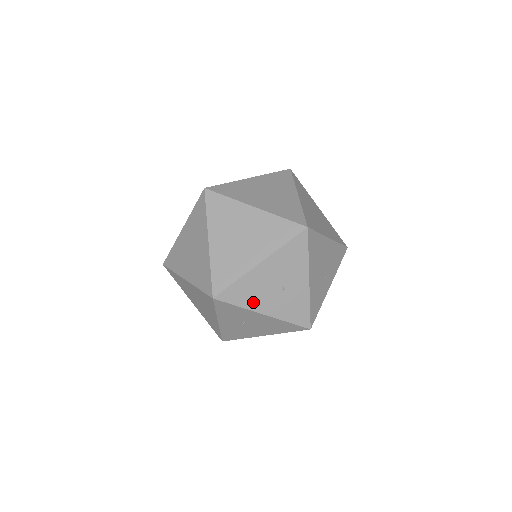
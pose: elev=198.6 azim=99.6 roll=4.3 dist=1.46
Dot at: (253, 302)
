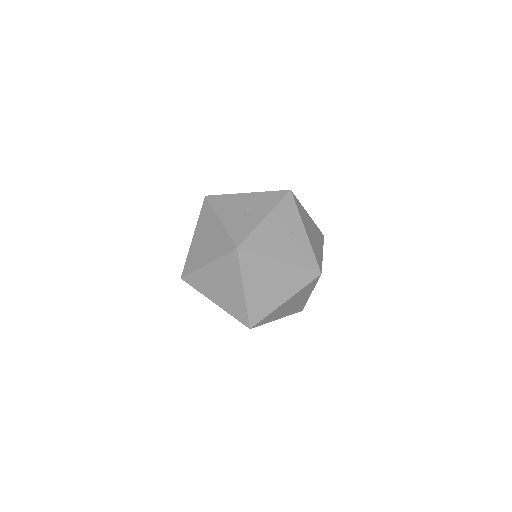
Dot at: occluded
